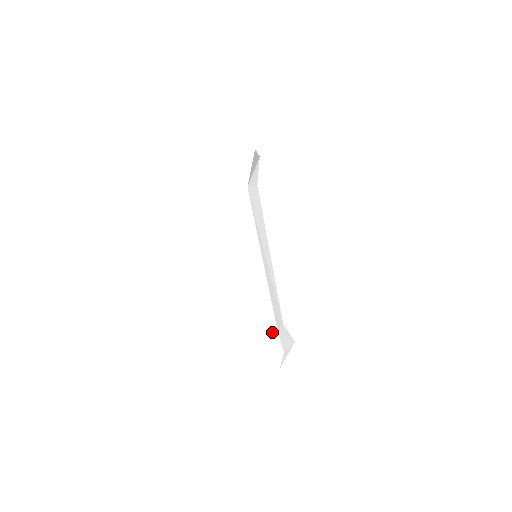
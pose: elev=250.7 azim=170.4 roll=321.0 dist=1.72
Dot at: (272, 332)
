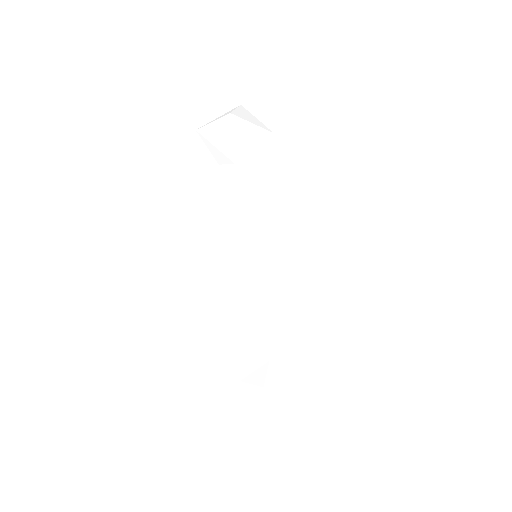
Dot at: (263, 358)
